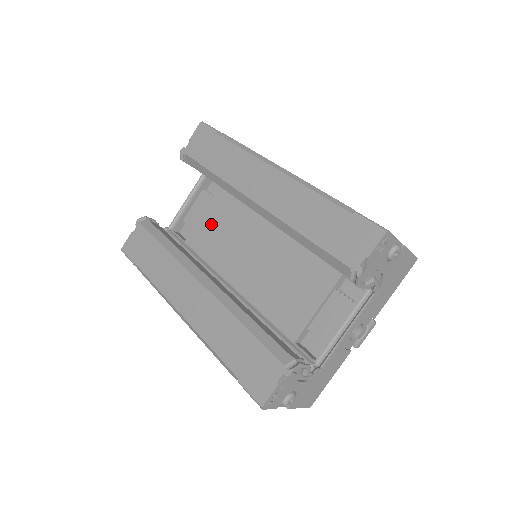
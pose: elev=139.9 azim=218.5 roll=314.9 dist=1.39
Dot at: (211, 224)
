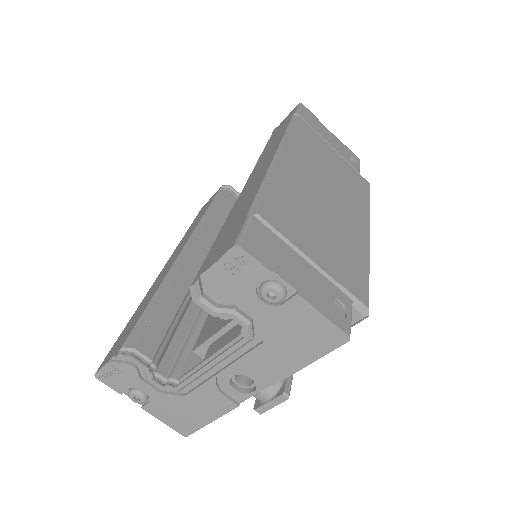
Dot at: occluded
